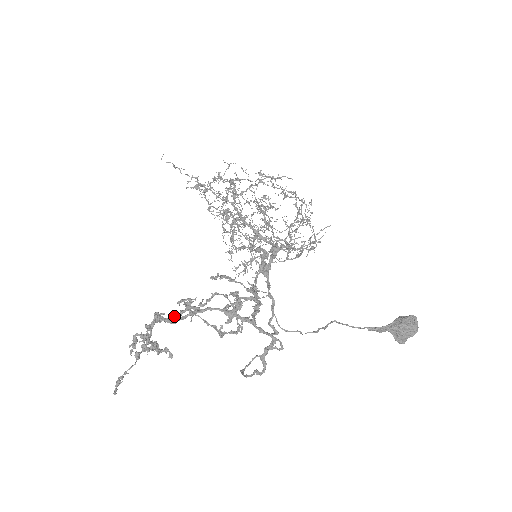
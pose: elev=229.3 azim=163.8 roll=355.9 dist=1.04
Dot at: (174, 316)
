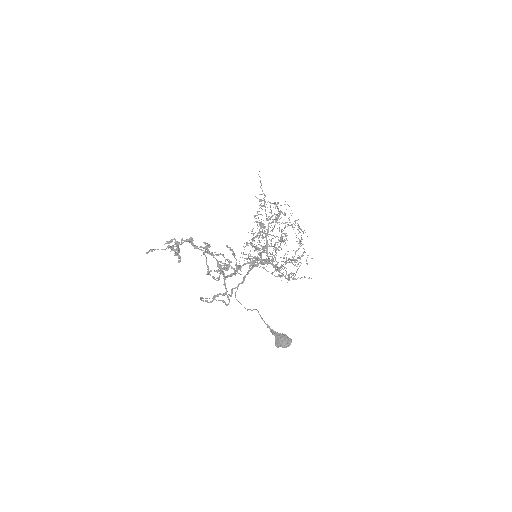
Dot at: (197, 246)
